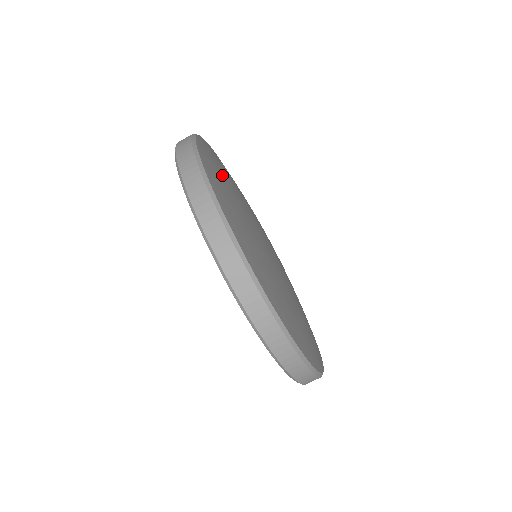
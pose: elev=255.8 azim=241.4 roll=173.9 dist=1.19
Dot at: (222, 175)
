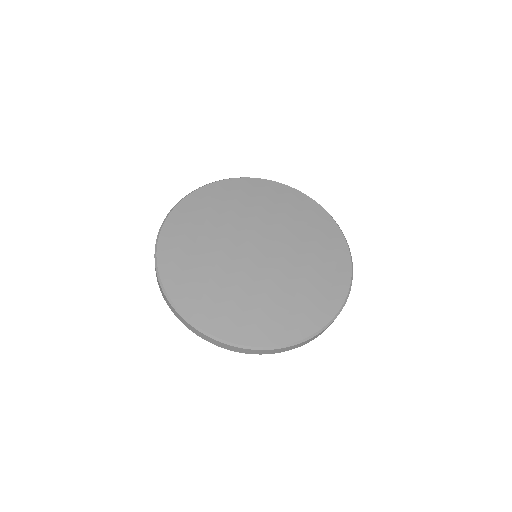
Dot at: (216, 301)
